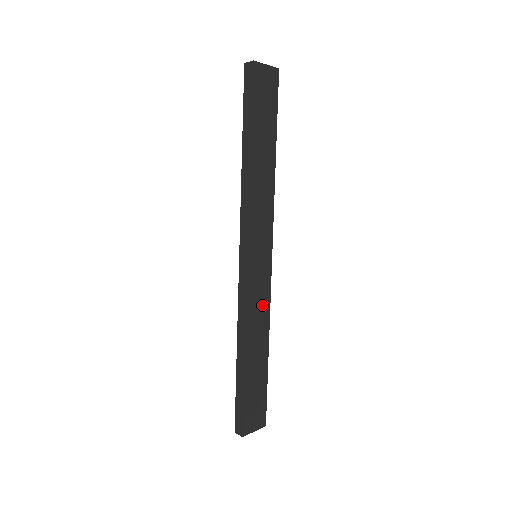
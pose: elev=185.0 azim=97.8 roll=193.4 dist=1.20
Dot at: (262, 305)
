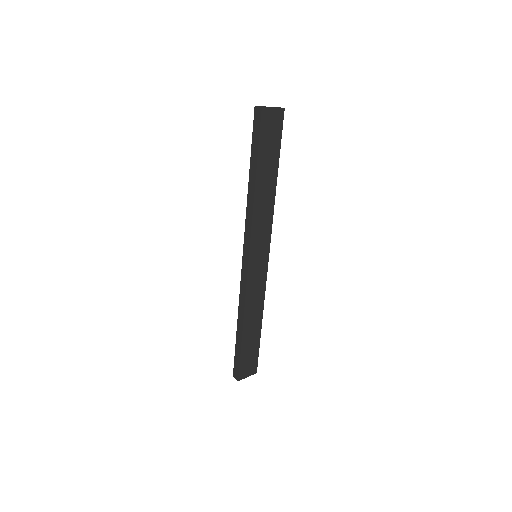
Dot at: (258, 292)
